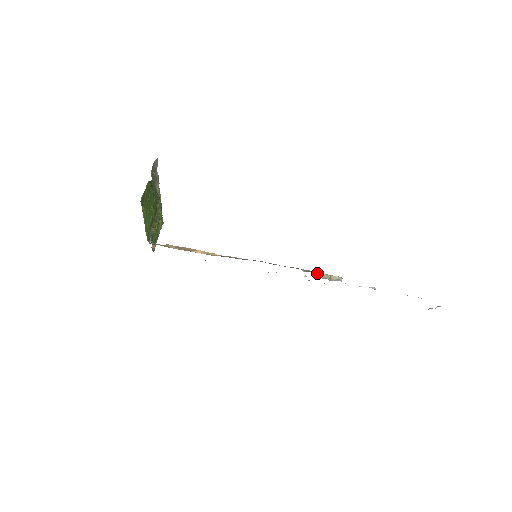
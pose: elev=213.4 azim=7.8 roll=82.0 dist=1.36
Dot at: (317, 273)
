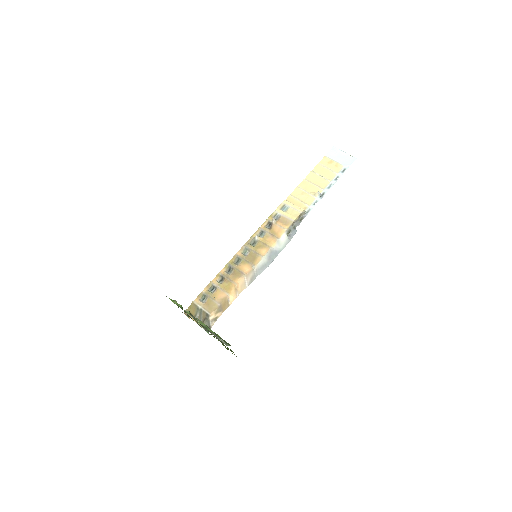
Dot at: (292, 225)
